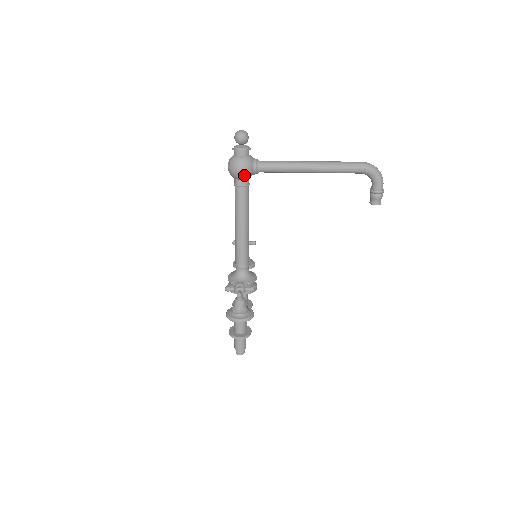
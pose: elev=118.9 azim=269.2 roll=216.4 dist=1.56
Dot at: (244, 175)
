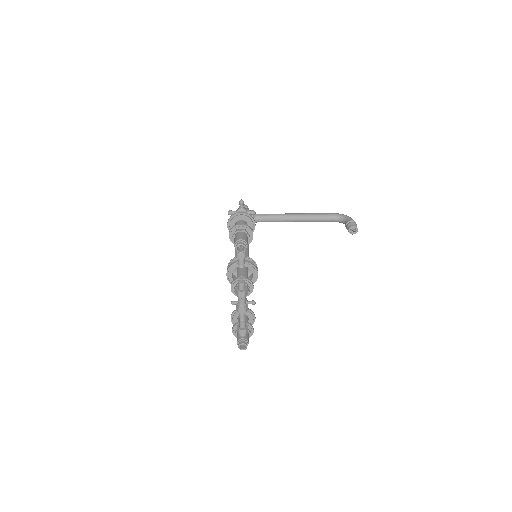
Dot at: occluded
